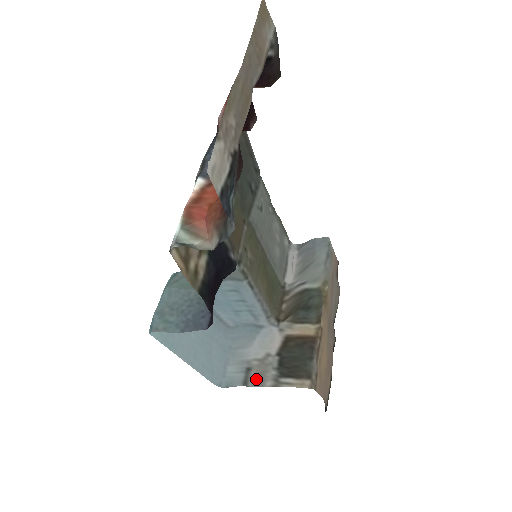
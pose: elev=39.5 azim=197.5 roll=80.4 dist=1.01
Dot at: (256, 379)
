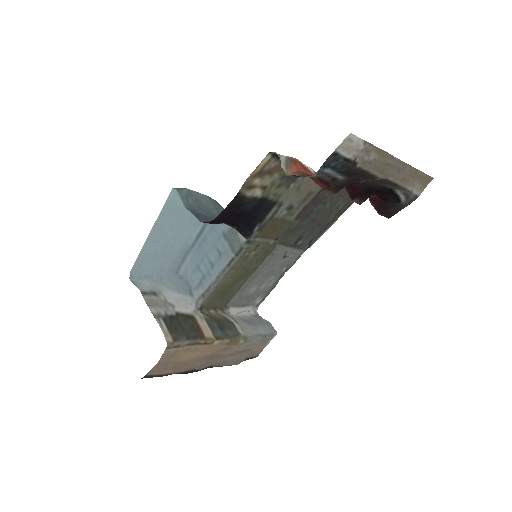
Dot at: (151, 300)
